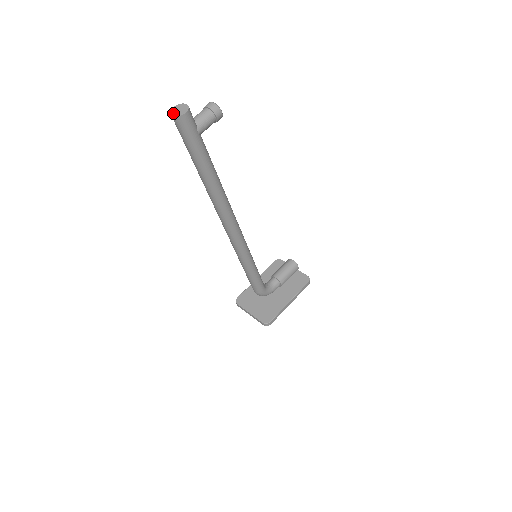
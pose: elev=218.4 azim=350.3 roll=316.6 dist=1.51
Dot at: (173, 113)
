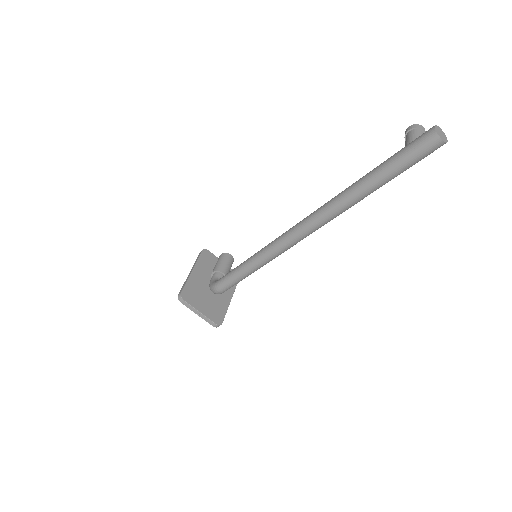
Dot at: (440, 135)
